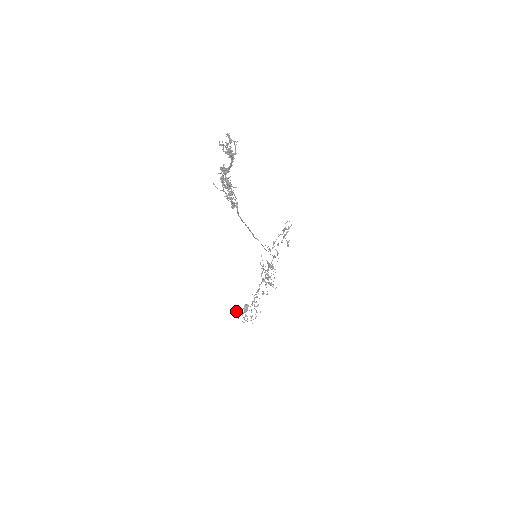
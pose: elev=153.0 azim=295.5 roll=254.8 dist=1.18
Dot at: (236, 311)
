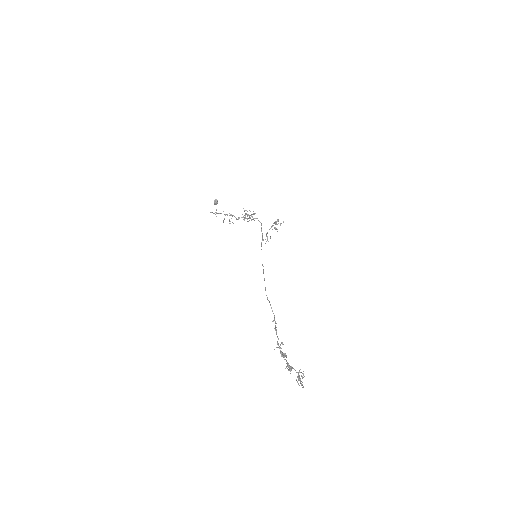
Dot at: occluded
